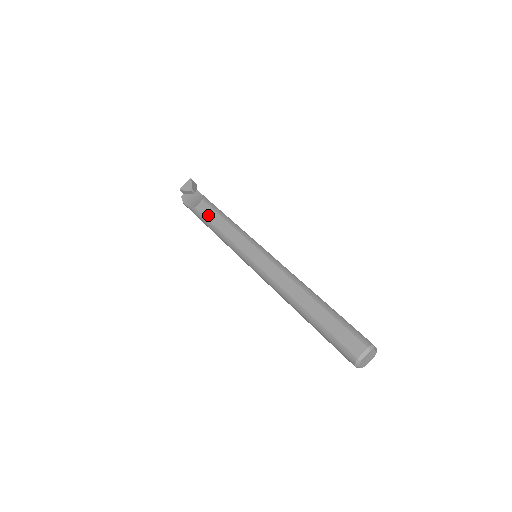
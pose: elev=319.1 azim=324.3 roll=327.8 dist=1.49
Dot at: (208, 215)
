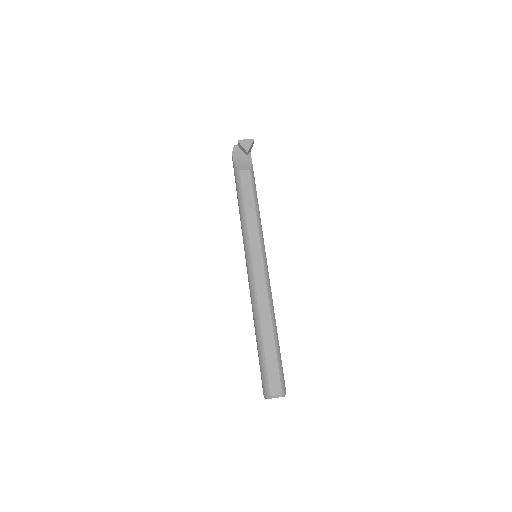
Dot at: (245, 189)
